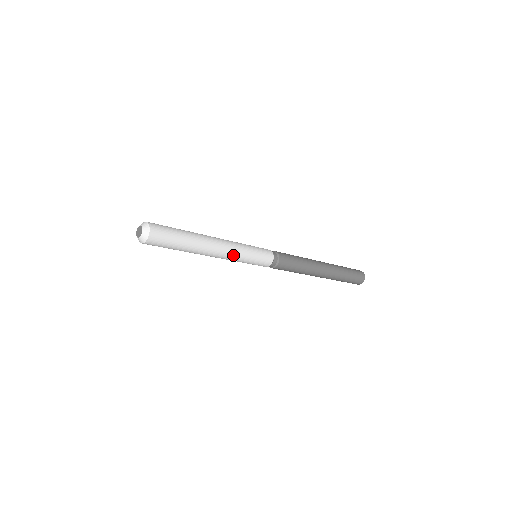
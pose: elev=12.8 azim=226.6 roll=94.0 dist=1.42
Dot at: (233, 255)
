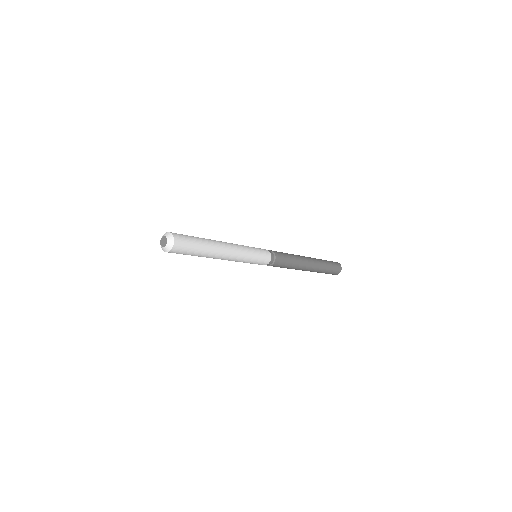
Dot at: (238, 259)
